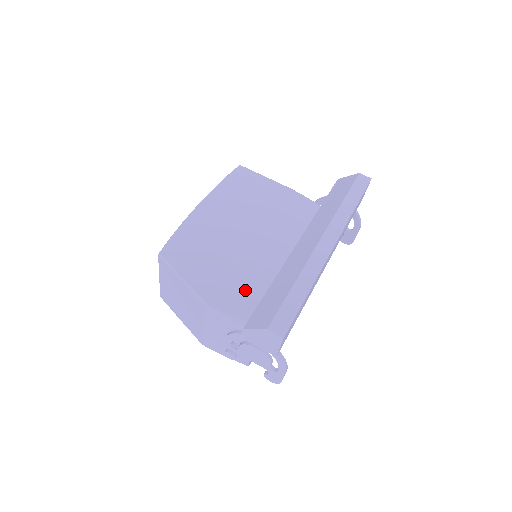
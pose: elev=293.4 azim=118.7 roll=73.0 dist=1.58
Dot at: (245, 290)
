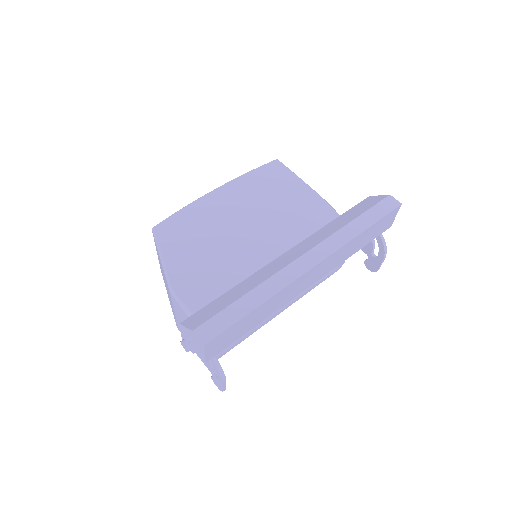
Dot at: (216, 286)
